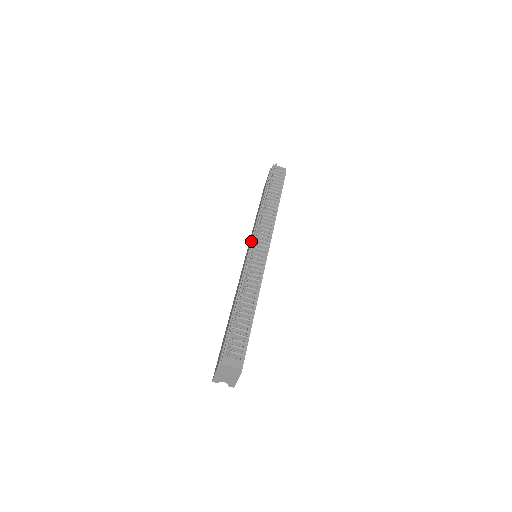
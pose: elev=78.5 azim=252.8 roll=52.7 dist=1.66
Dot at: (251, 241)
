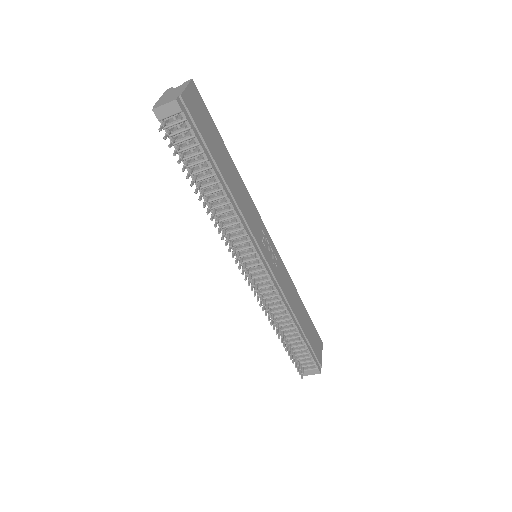
Dot at: occluded
